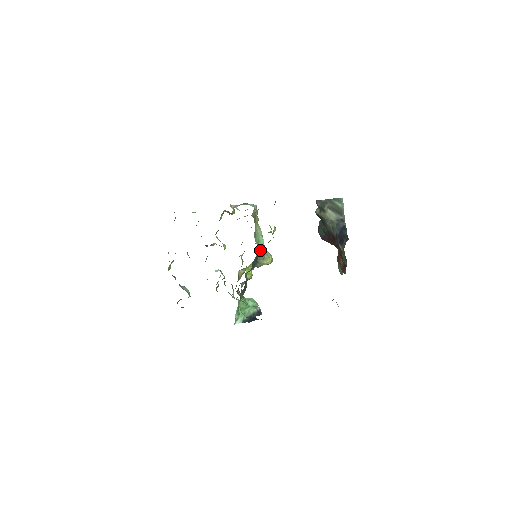
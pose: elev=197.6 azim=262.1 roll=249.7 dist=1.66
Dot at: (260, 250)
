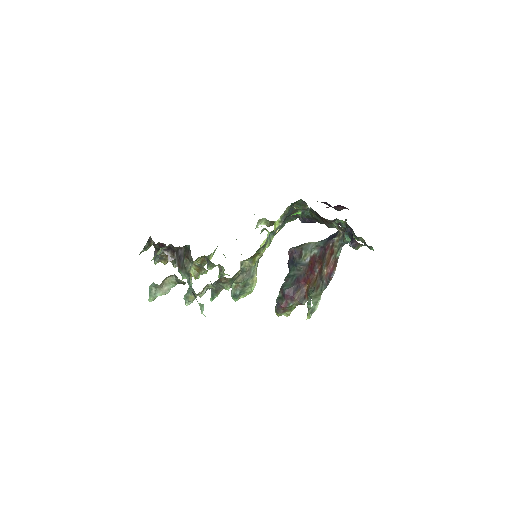
Dot at: occluded
